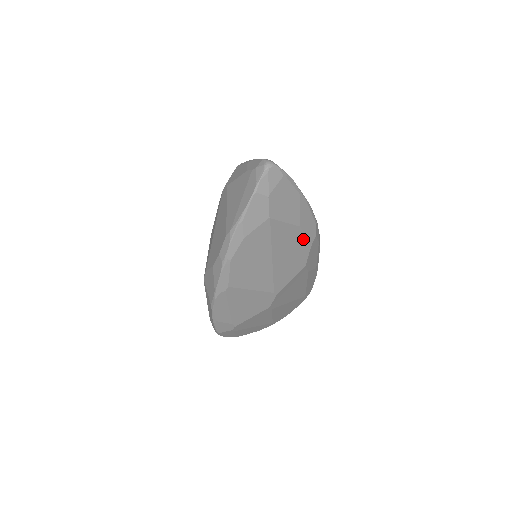
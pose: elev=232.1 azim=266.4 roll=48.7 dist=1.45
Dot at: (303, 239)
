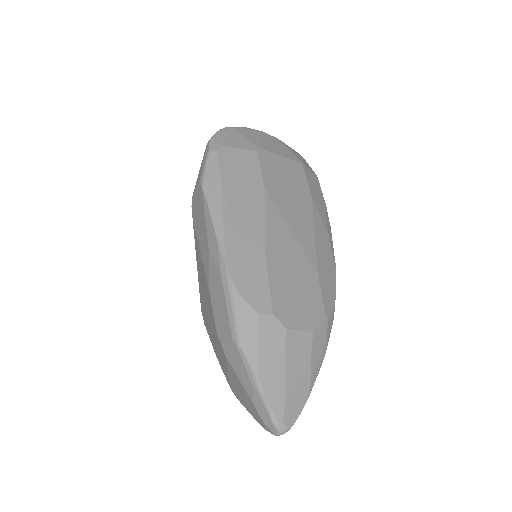
Dot at: occluded
